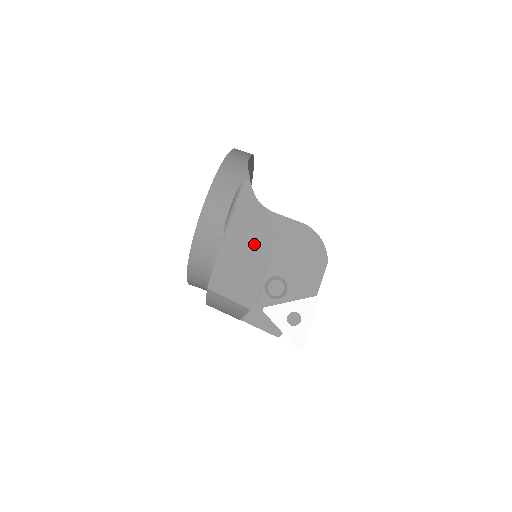
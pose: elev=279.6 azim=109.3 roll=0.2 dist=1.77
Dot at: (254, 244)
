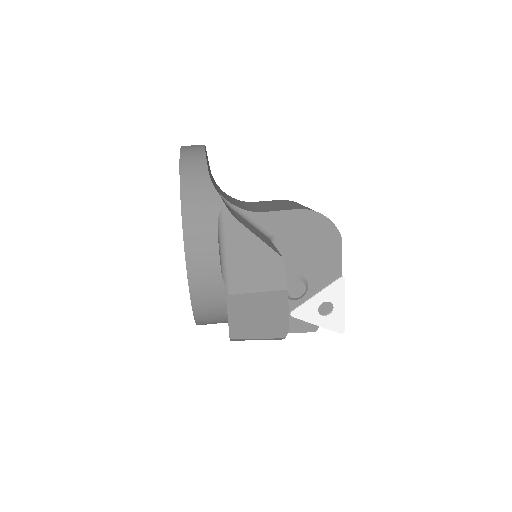
Dot at: (264, 280)
